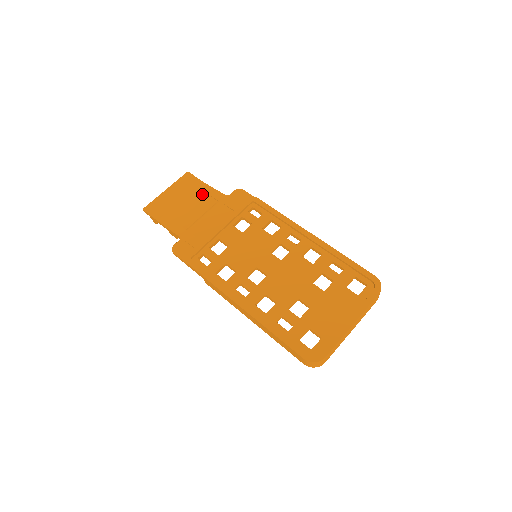
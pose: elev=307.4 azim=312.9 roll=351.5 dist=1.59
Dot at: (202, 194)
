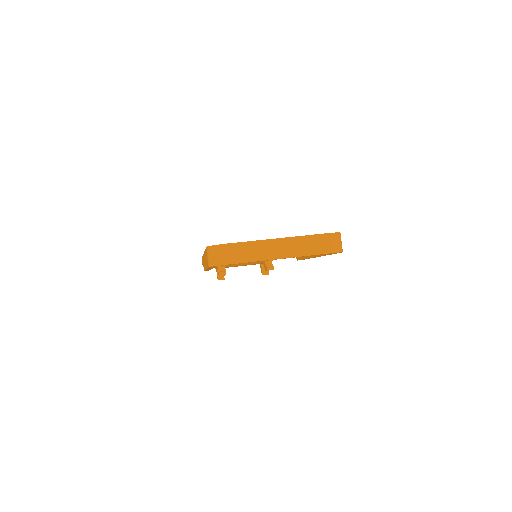
Dot at: occluded
